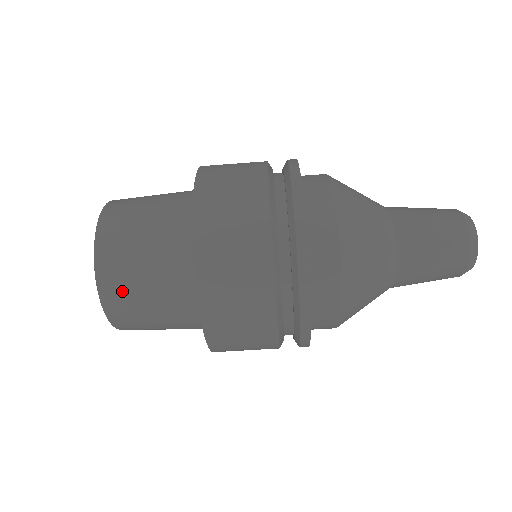
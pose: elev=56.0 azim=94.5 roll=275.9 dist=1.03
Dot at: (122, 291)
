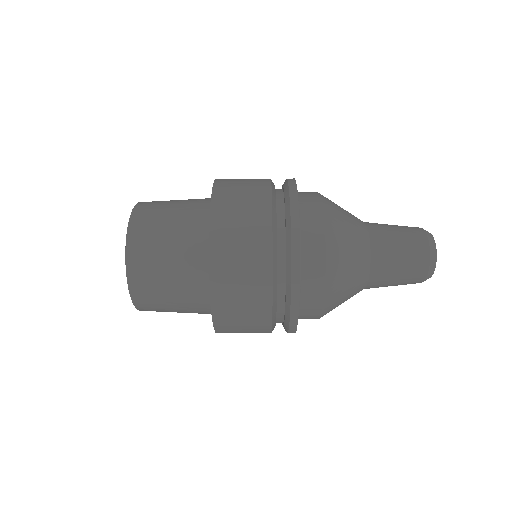
Dot at: occluded
